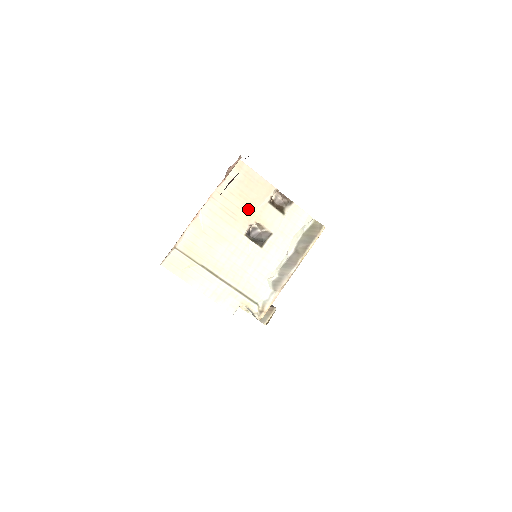
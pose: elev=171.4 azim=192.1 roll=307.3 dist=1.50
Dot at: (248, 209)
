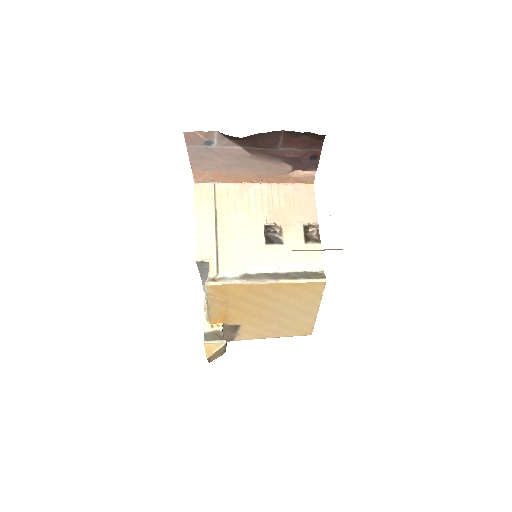
Dot at: (285, 214)
